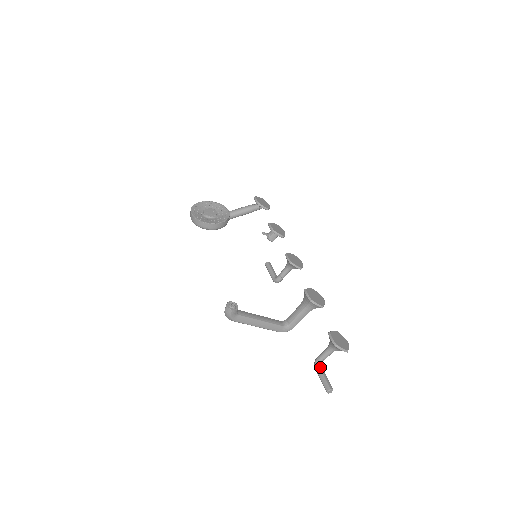
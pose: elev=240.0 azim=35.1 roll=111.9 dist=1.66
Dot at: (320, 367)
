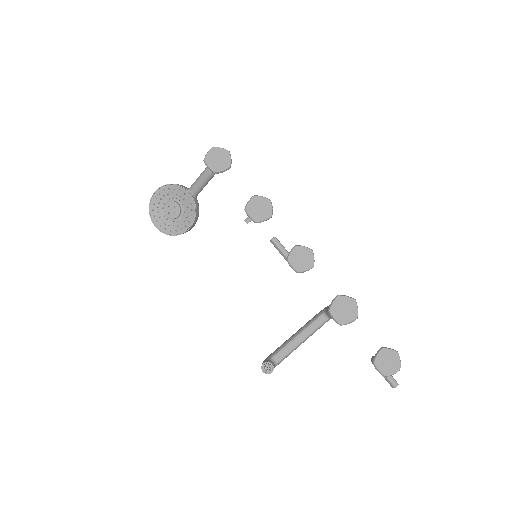
Dot at: occluded
